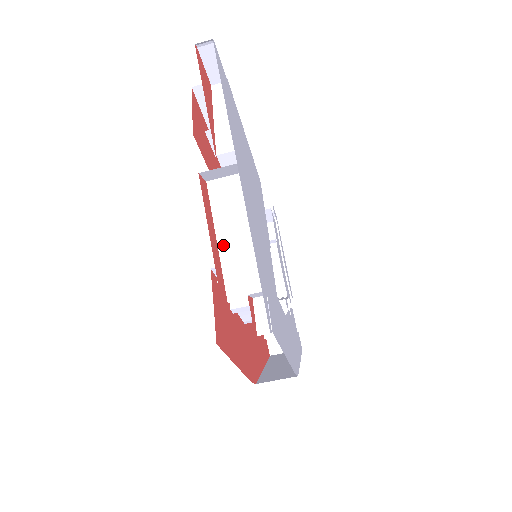
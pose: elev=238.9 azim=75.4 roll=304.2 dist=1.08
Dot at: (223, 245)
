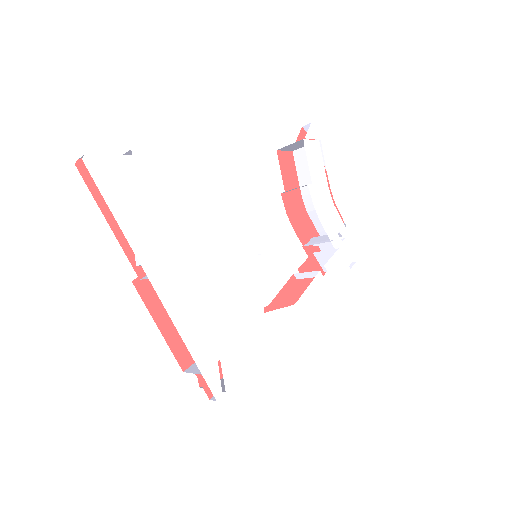
Dot at: occluded
